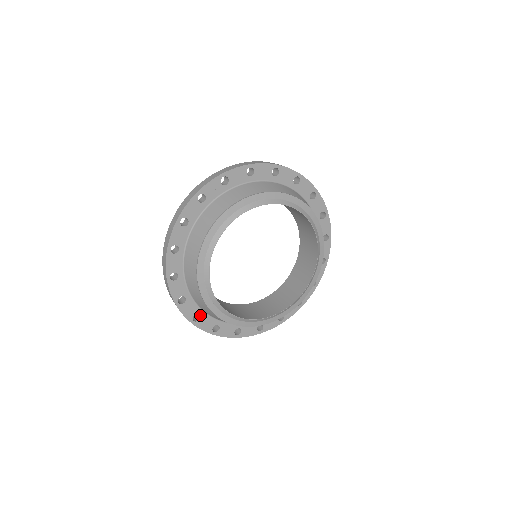
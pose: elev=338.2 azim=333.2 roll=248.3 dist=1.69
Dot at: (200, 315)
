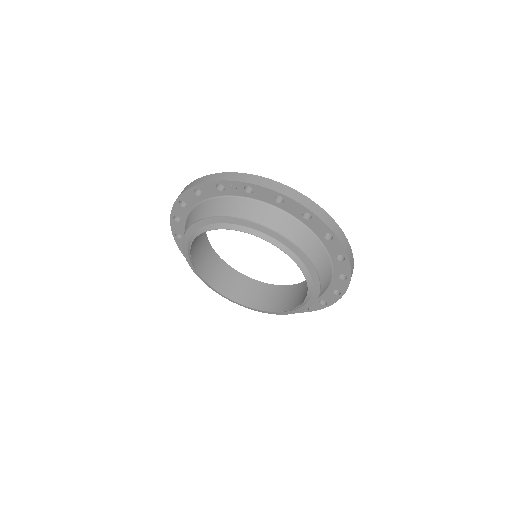
Dot at: occluded
